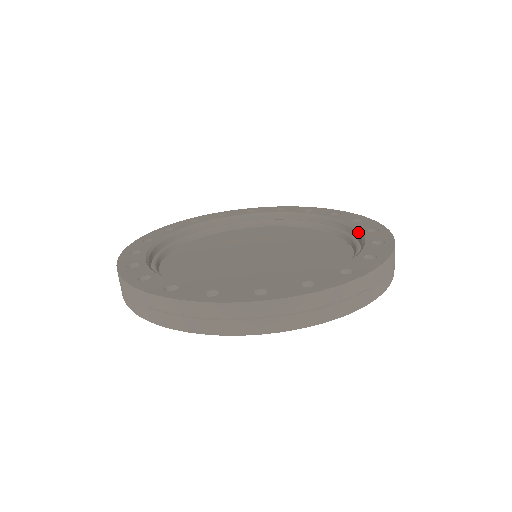
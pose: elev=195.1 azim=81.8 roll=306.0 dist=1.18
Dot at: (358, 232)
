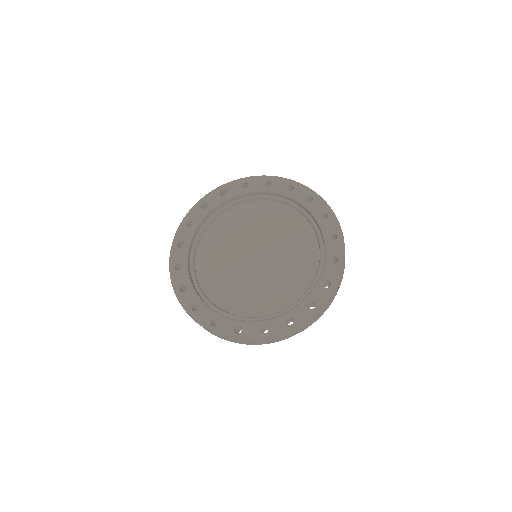
Dot at: (323, 237)
